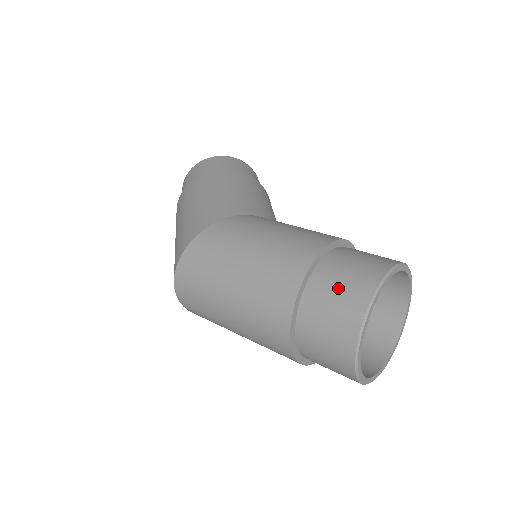
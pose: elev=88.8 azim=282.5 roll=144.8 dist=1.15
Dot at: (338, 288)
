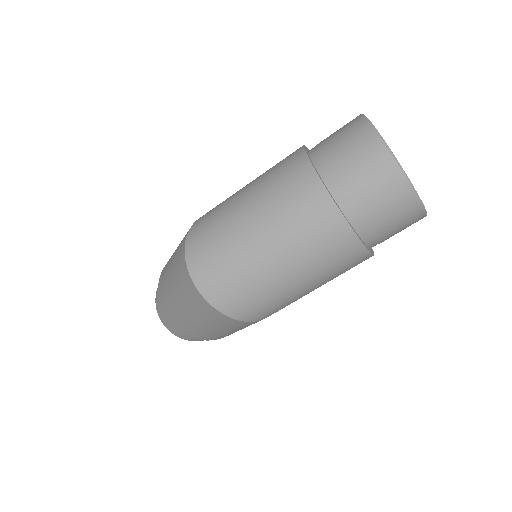
Dot at: (334, 134)
